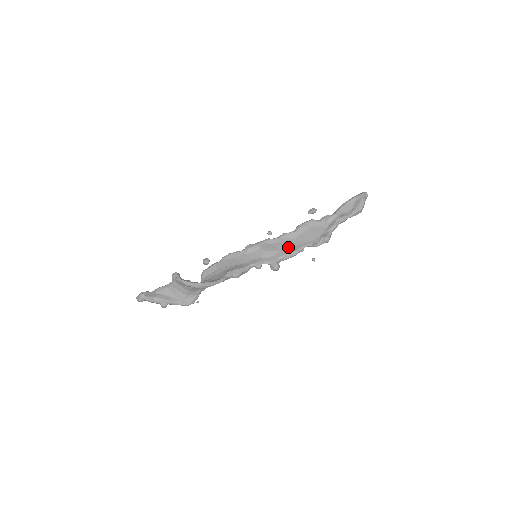
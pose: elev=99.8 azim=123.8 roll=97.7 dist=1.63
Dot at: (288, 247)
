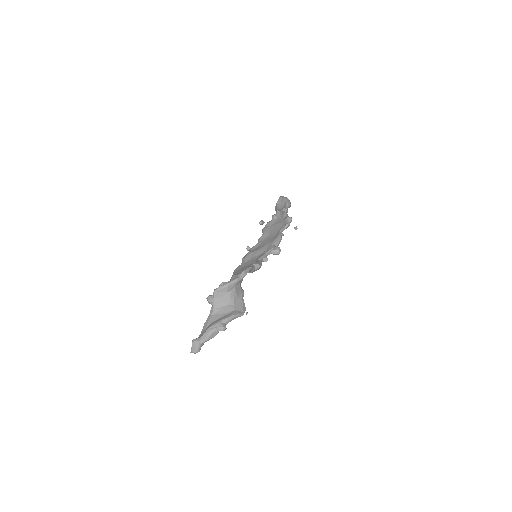
Dot at: (271, 239)
